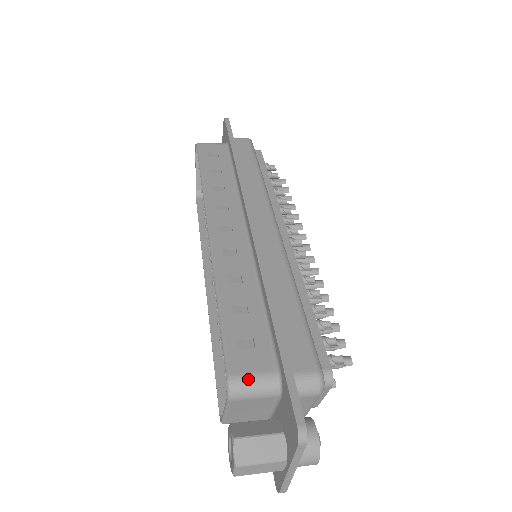
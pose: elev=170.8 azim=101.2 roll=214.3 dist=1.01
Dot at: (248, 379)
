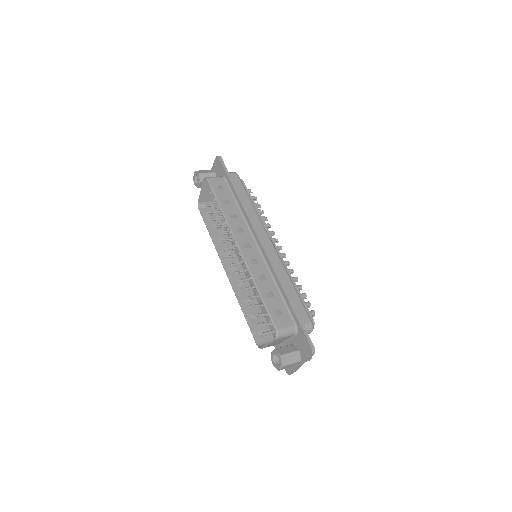
Dot at: (284, 330)
